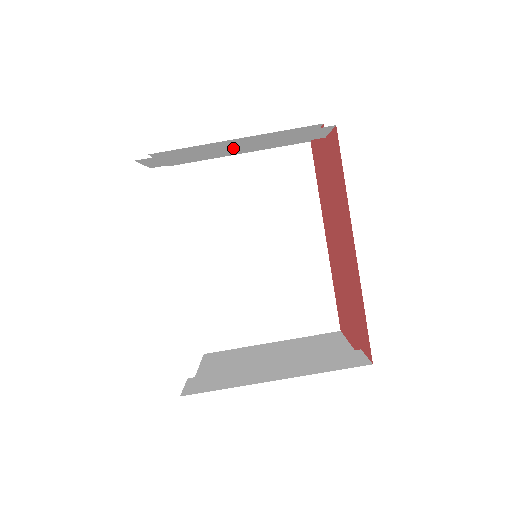
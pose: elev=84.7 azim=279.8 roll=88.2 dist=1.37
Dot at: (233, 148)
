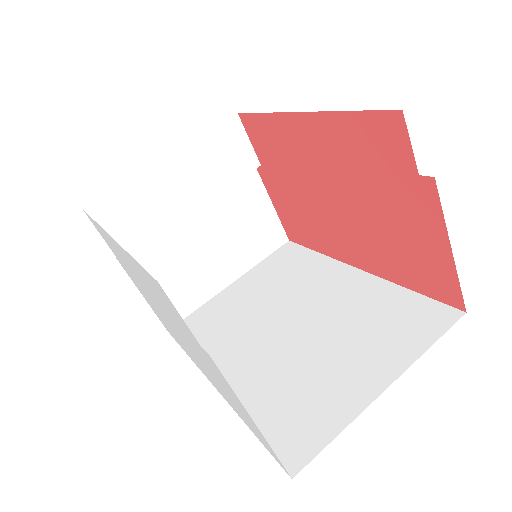
Dot at: (176, 185)
